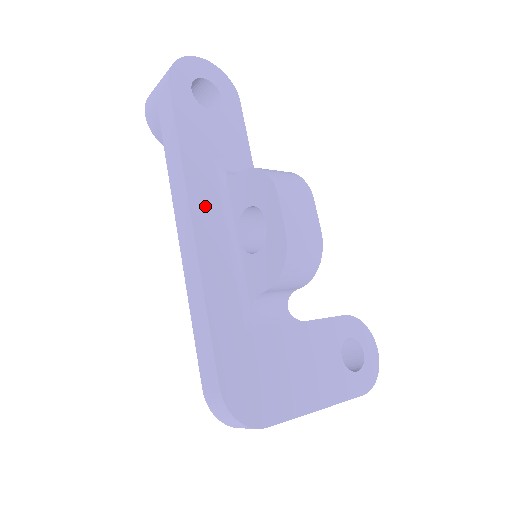
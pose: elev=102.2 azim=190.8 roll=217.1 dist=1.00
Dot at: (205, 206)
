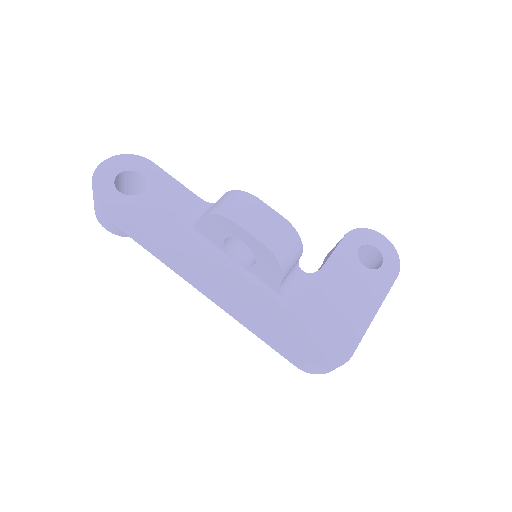
Dot at: (198, 261)
